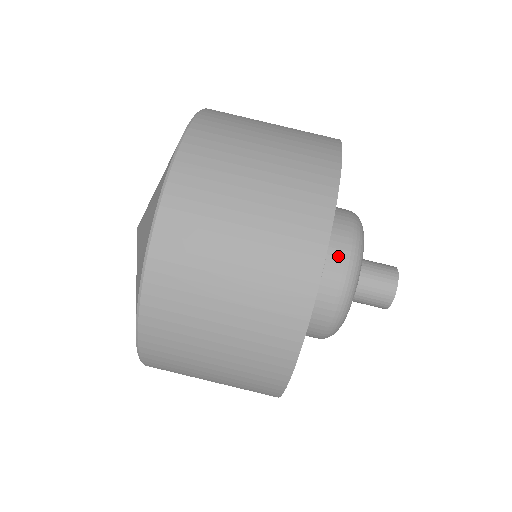
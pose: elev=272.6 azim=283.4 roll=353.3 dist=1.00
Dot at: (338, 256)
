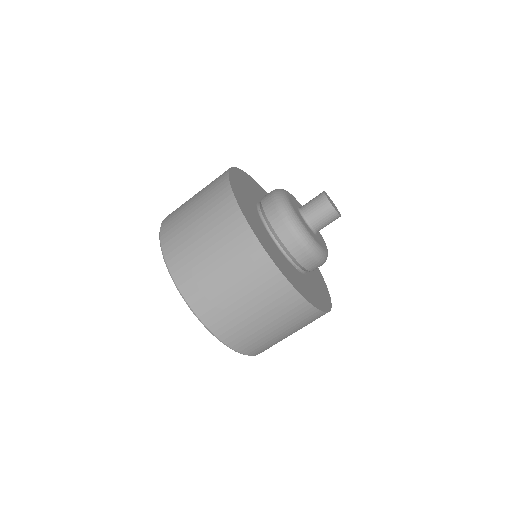
Dot at: (314, 267)
